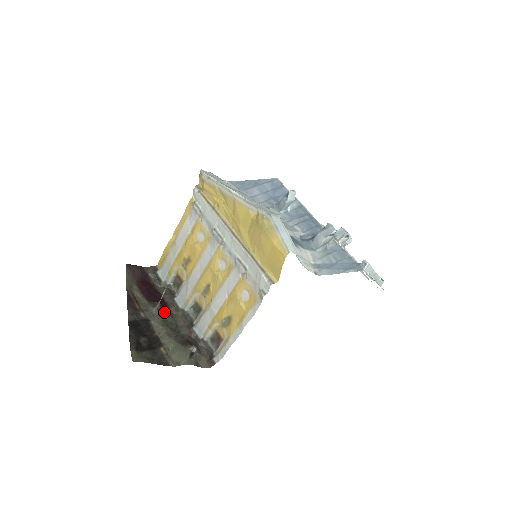
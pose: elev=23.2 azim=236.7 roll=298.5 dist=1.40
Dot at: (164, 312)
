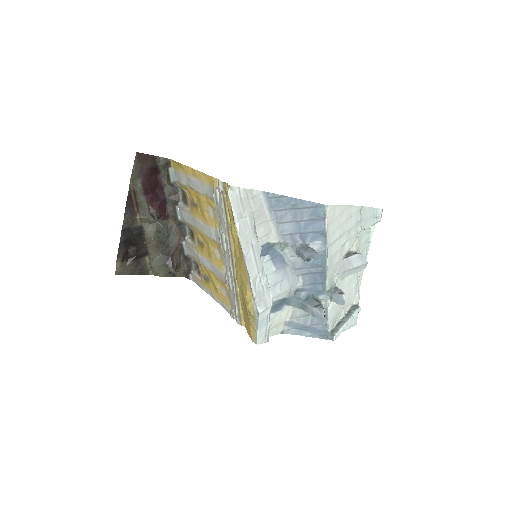
Dot at: (161, 220)
